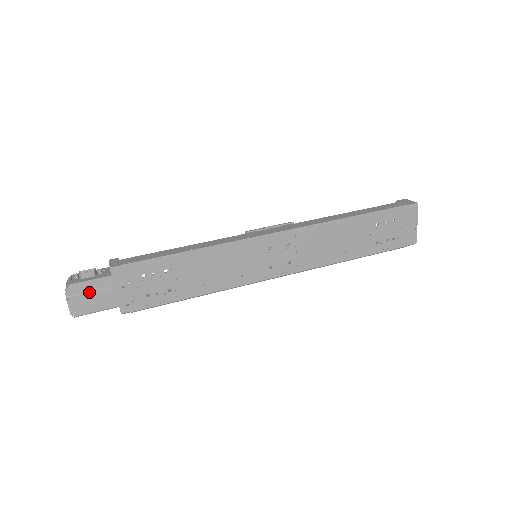
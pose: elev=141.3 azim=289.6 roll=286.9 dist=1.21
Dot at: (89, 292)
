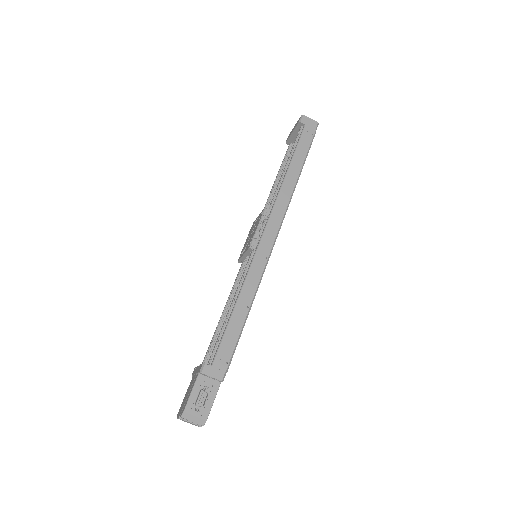
Dot at: occluded
